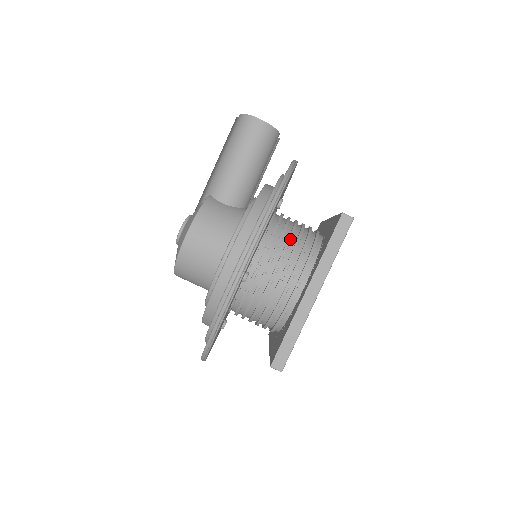
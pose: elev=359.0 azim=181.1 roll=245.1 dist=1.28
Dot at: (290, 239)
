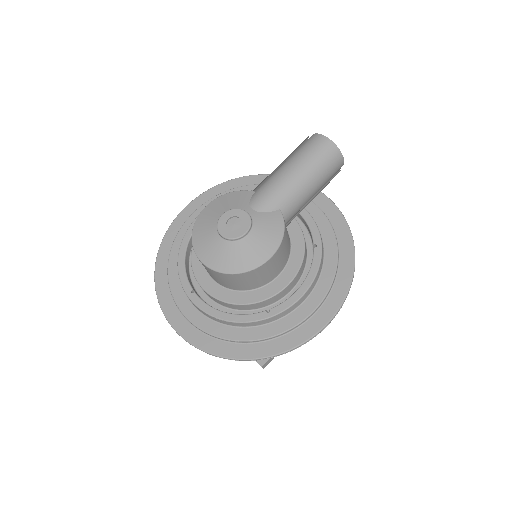
Dot at: occluded
